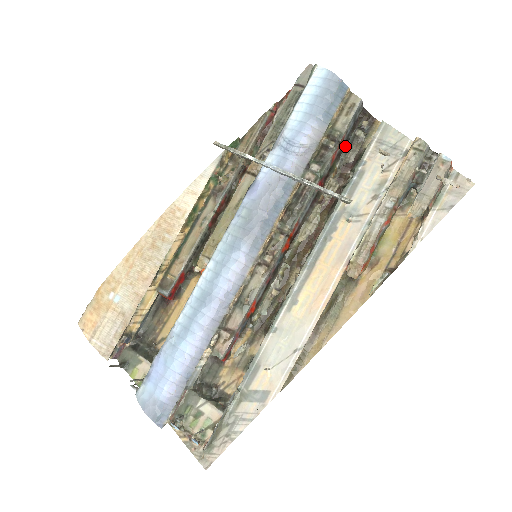
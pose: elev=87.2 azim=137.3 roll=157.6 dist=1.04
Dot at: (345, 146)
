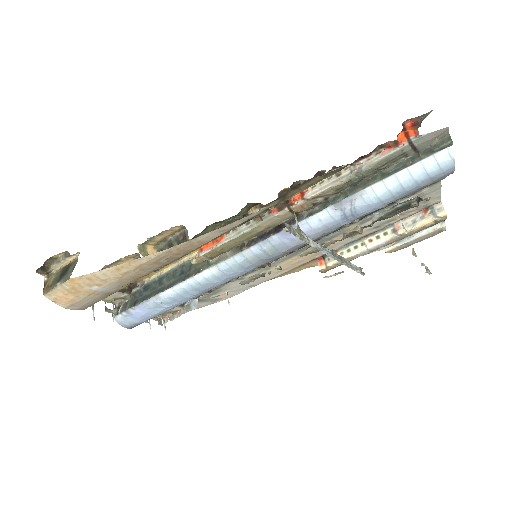
Dot at: occluded
